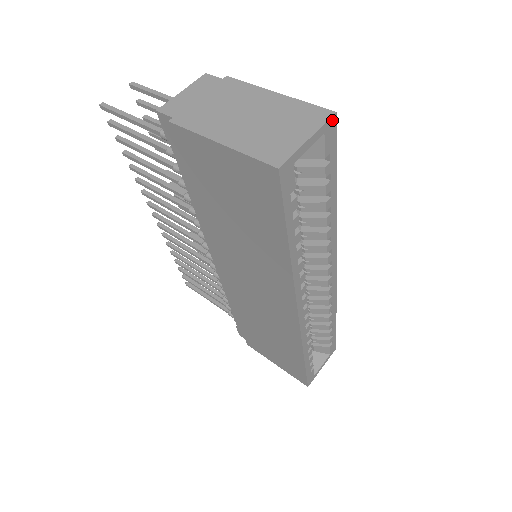
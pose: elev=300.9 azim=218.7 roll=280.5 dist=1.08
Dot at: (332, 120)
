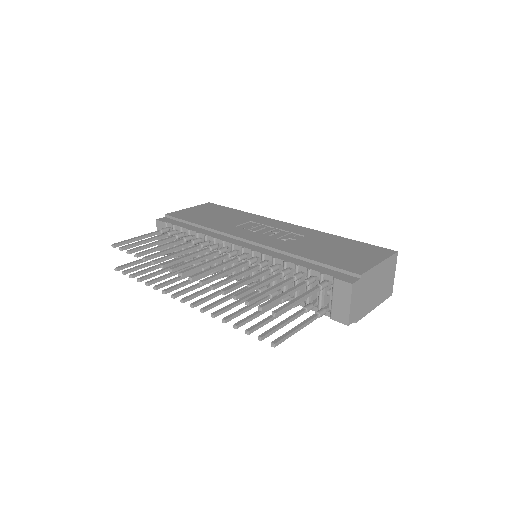
Dot at: (395, 254)
